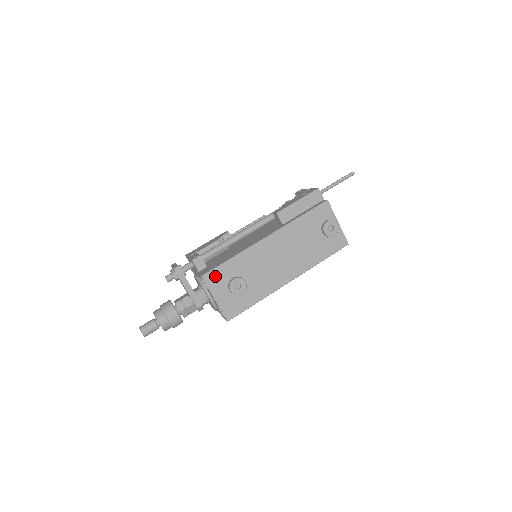
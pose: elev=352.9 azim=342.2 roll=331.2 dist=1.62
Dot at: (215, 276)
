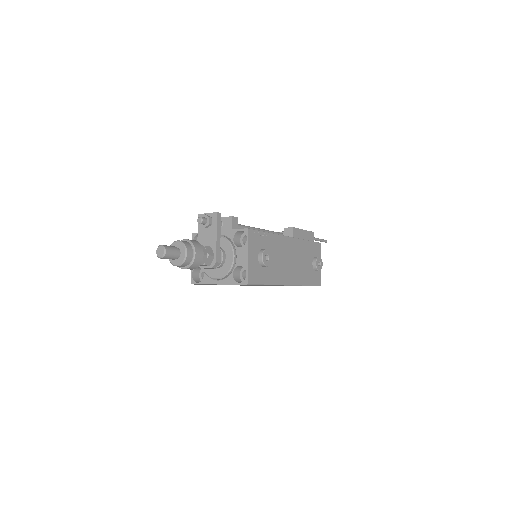
Dot at: (255, 237)
